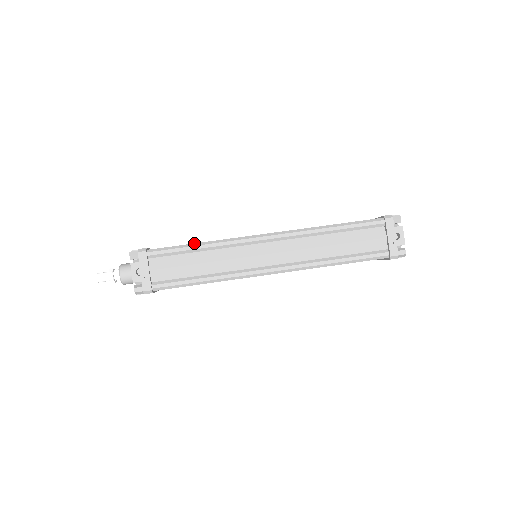
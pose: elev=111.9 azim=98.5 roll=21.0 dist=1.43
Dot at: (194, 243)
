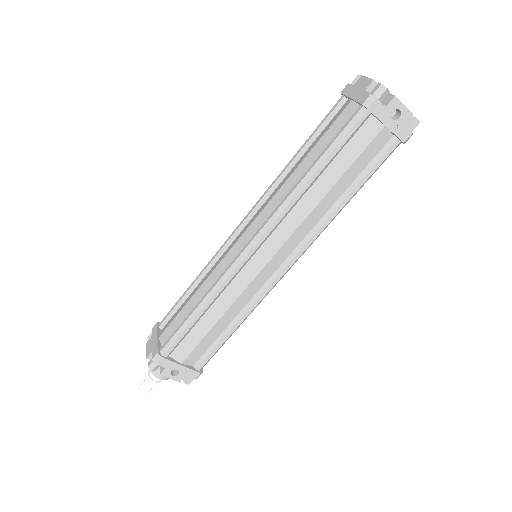
Dot at: (192, 312)
